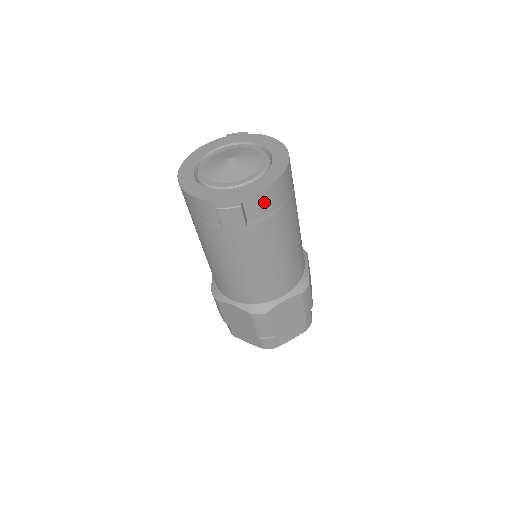
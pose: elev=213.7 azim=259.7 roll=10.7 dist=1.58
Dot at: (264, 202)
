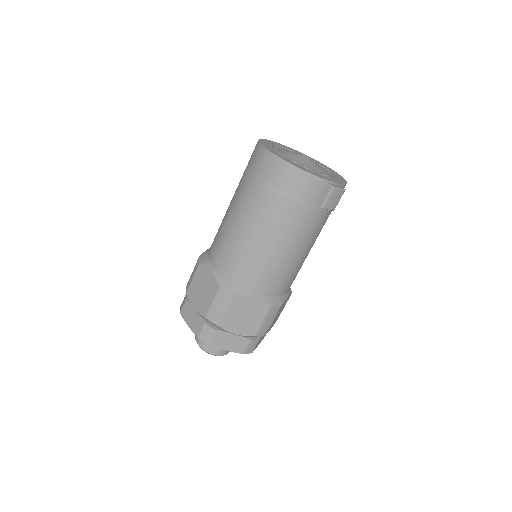
Dot at: occluded
